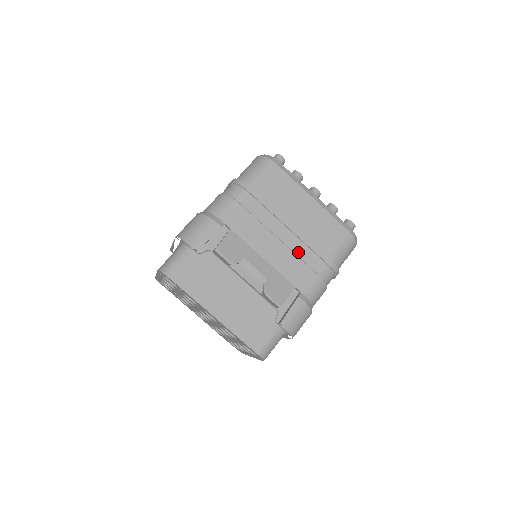
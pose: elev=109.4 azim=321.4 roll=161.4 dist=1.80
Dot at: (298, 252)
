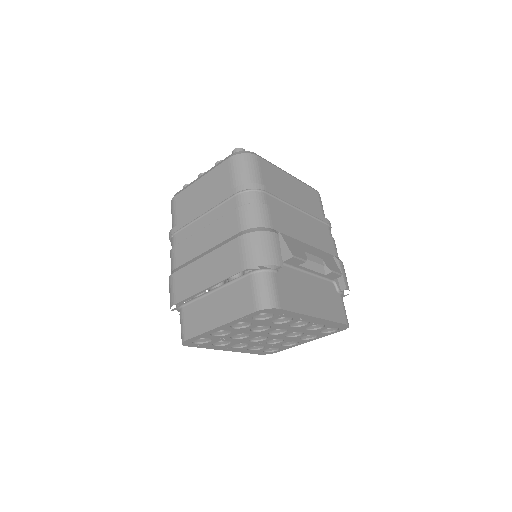
Dot at: (313, 225)
